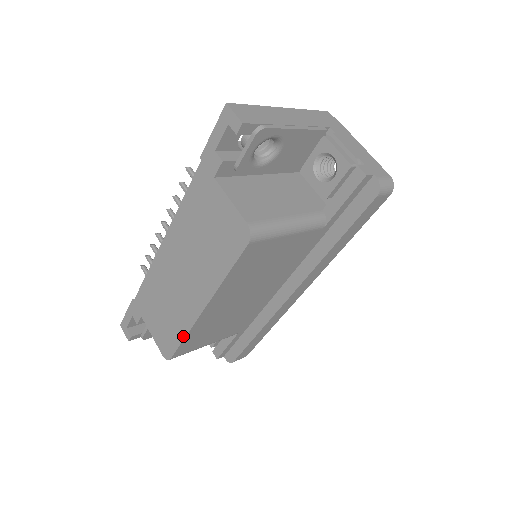
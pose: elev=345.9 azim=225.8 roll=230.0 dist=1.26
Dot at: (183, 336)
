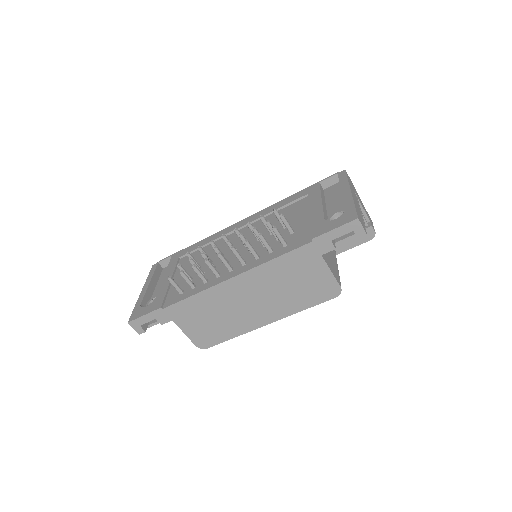
Dot at: (233, 337)
